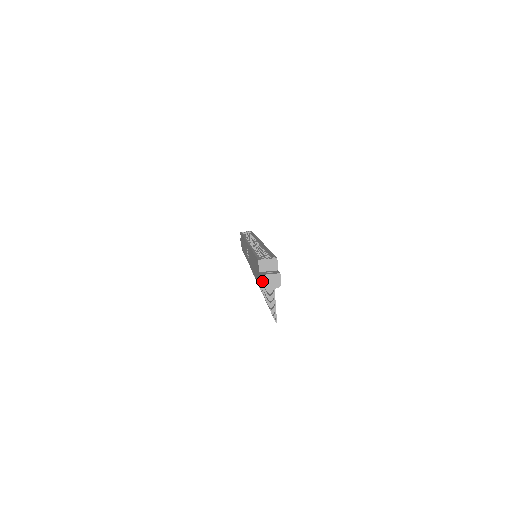
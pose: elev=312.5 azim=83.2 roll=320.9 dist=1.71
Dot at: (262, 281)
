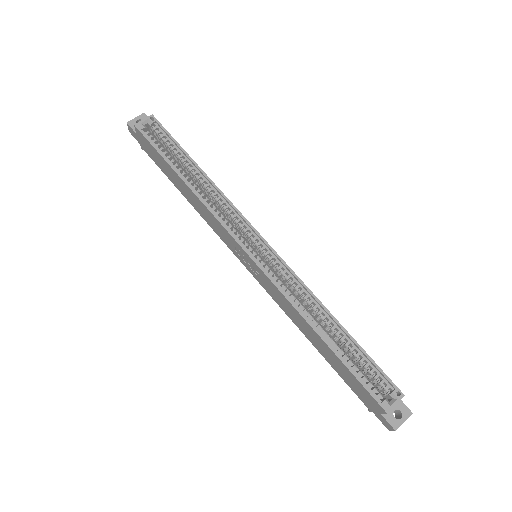
Dot at: (393, 430)
